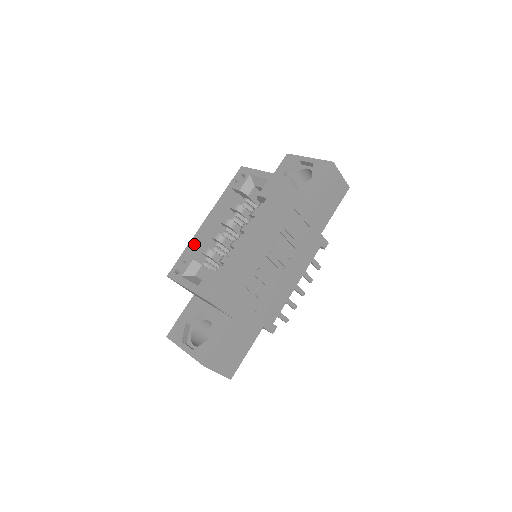
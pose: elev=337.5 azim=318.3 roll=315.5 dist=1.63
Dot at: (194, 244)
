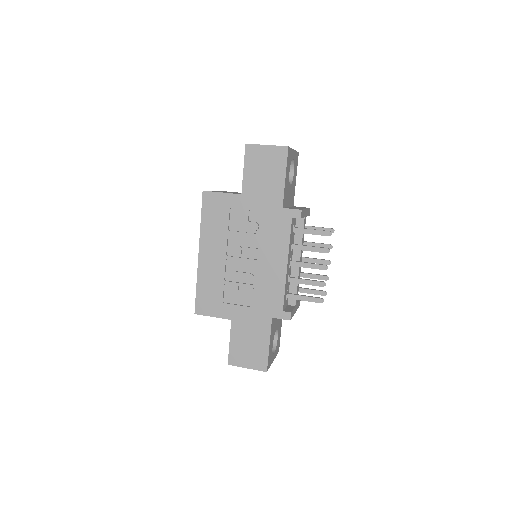
Dot at: occluded
